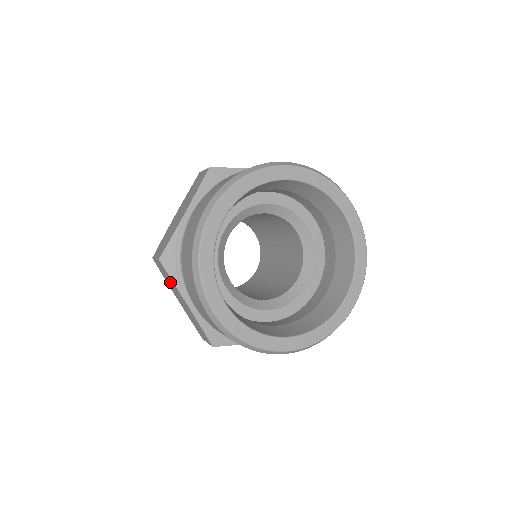
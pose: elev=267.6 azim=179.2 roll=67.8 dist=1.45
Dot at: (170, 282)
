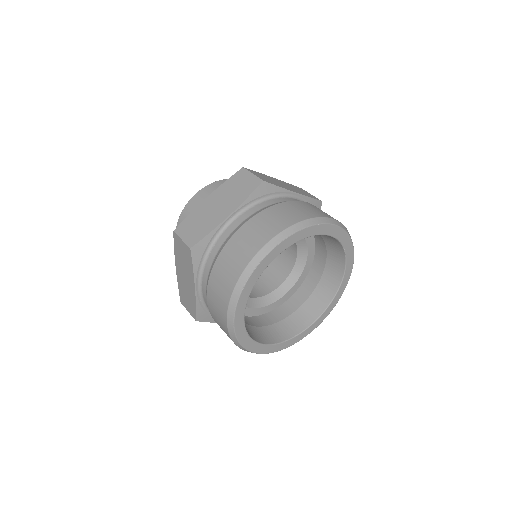
Dot at: (185, 262)
